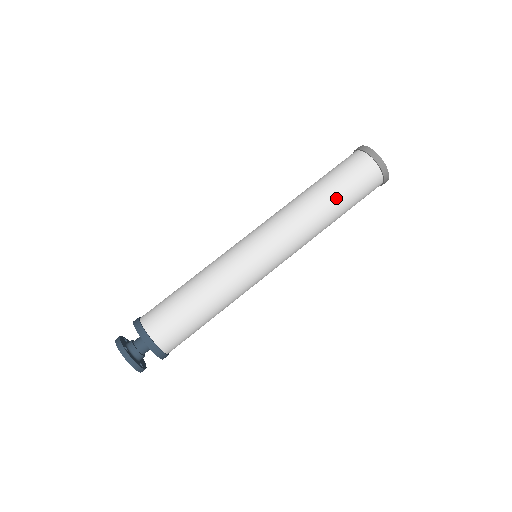
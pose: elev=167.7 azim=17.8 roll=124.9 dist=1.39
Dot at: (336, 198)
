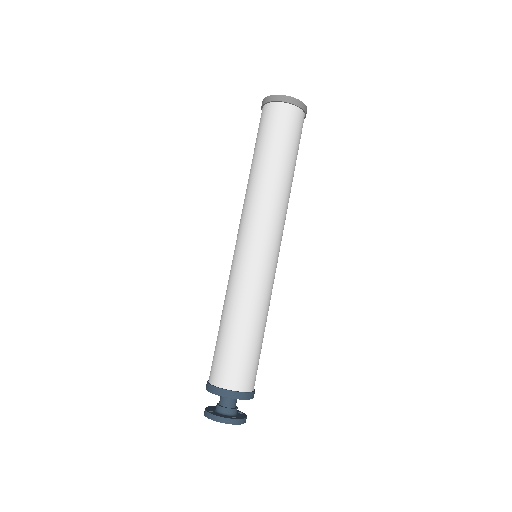
Dot at: (294, 165)
